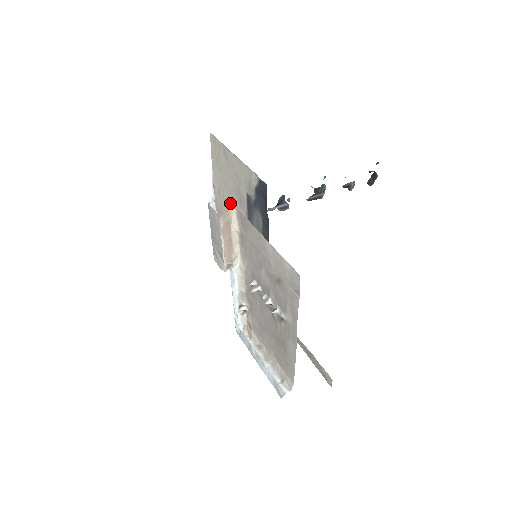
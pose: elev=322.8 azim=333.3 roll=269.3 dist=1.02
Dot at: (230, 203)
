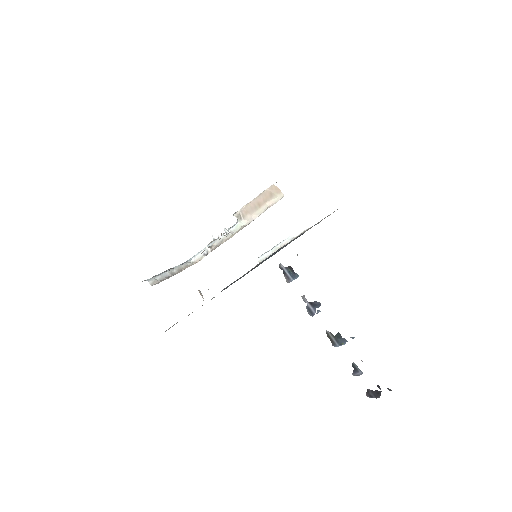
Dot at: occluded
